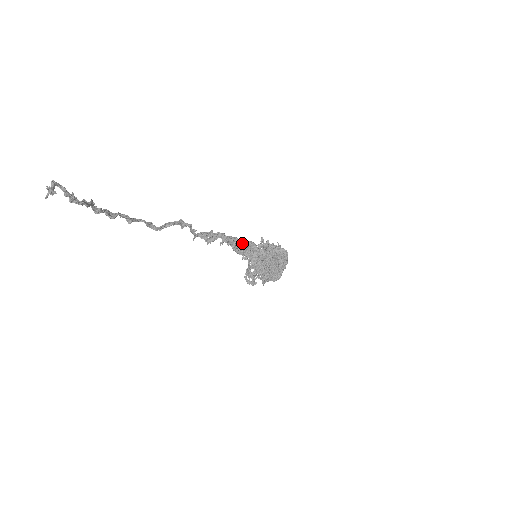
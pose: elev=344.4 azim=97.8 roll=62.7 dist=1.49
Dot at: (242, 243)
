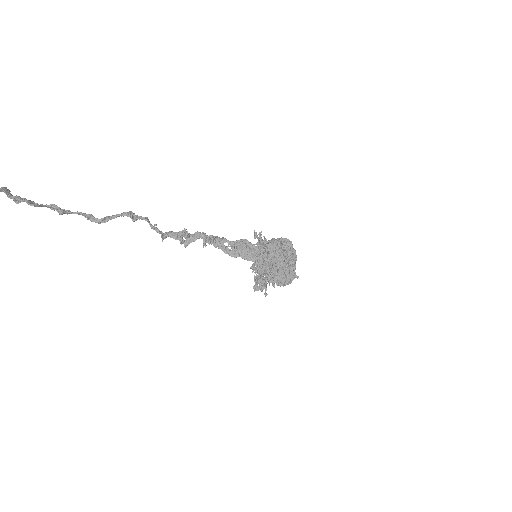
Dot at: (233, 243)
